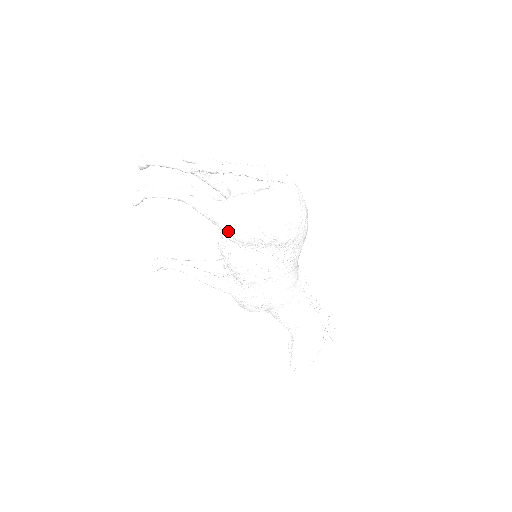
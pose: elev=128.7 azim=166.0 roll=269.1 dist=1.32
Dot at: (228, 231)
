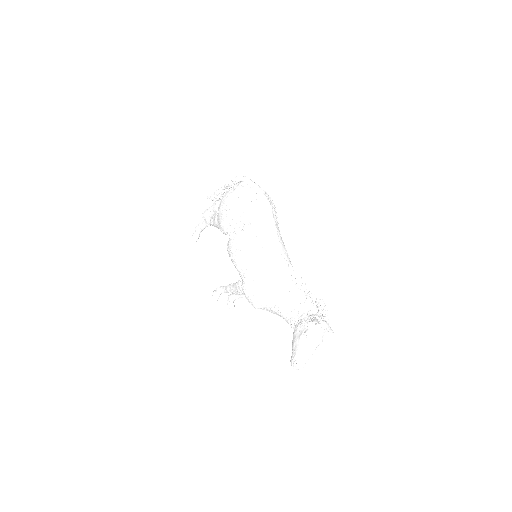
Dot at: (219, 225)
